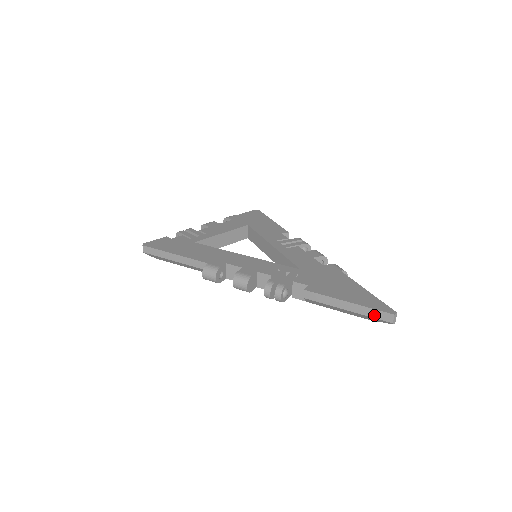
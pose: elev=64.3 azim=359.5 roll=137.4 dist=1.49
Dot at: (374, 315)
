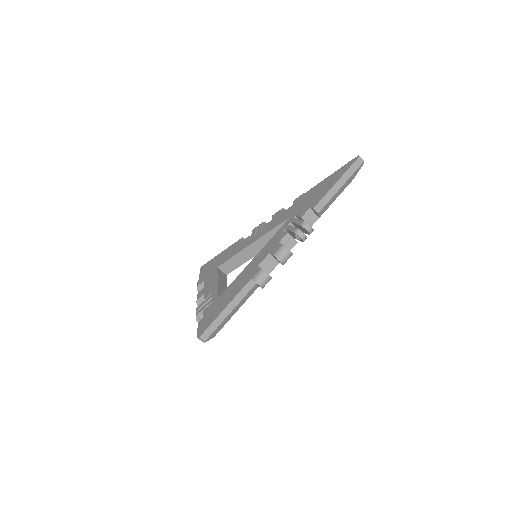
Dot at: (354, 170)
